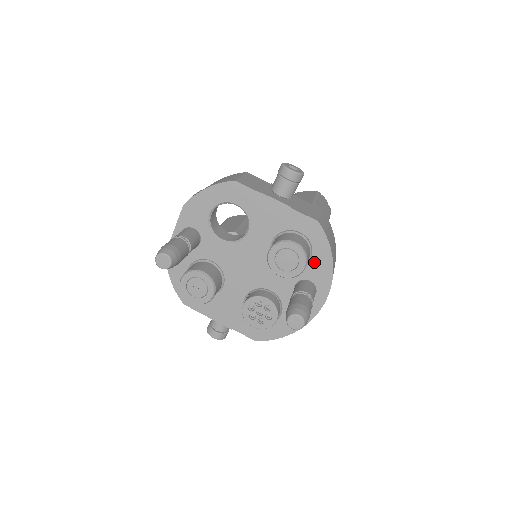
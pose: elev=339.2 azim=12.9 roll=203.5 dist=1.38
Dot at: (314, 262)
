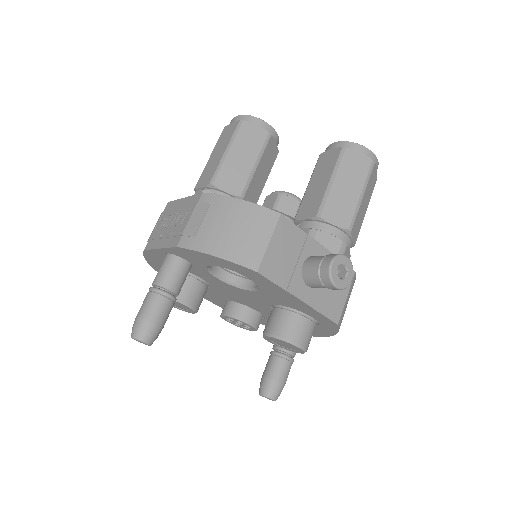
Dot at: occluded
